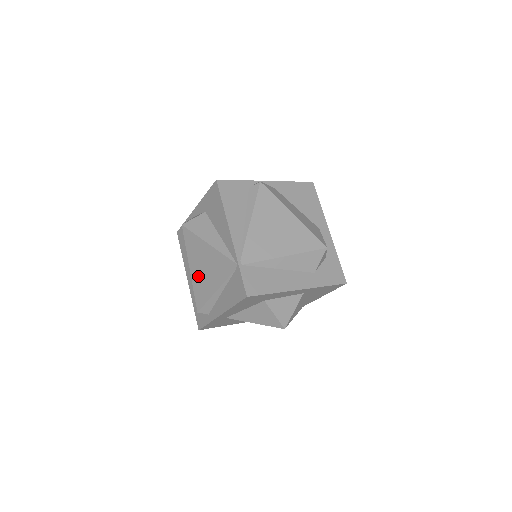
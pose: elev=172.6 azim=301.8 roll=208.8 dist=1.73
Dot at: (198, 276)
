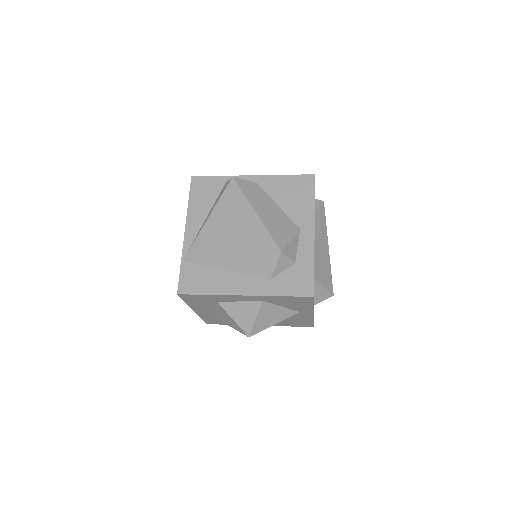
Dot at: occluded
